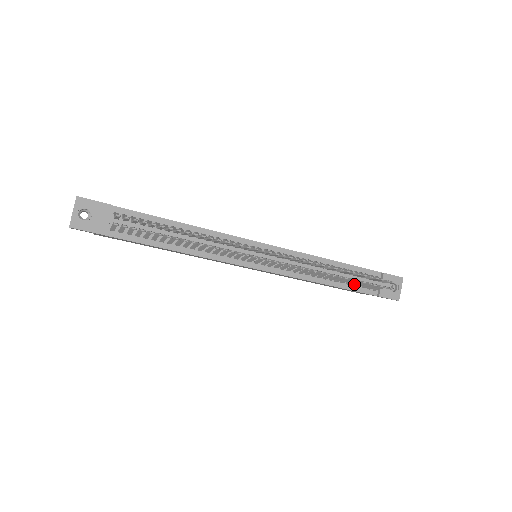
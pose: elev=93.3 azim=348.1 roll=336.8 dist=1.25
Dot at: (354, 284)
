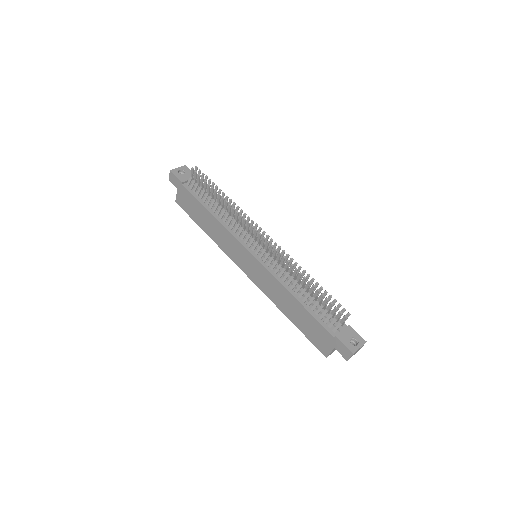
Dot at: (317, 311)
